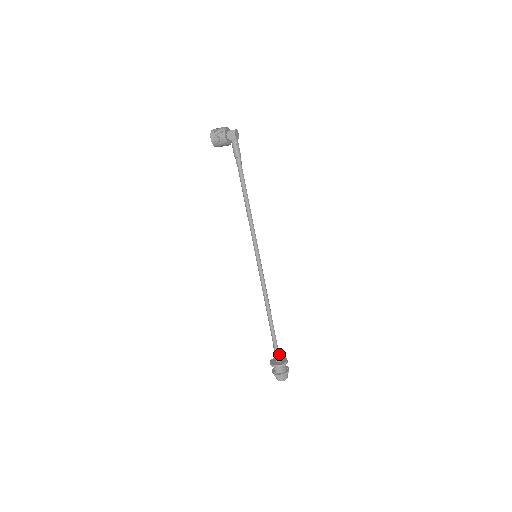
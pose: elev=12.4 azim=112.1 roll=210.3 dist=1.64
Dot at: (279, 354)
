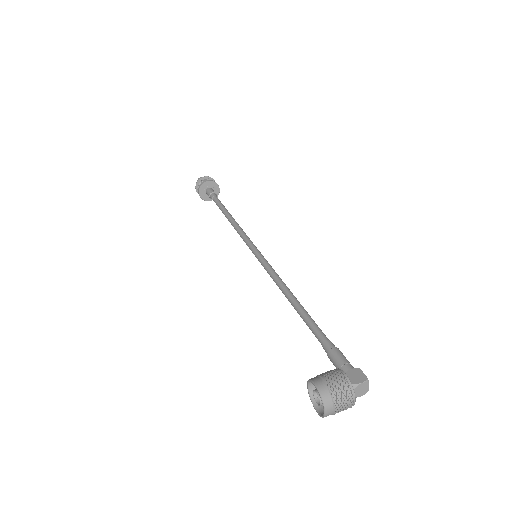
Dot at: occluded
